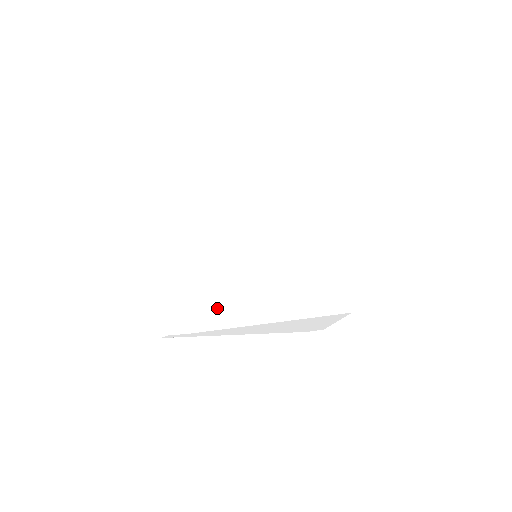
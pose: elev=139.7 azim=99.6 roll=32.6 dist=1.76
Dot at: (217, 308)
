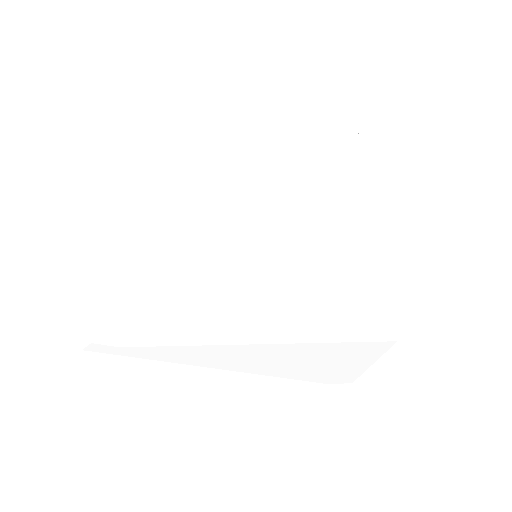
Dot at: (178, 312)
